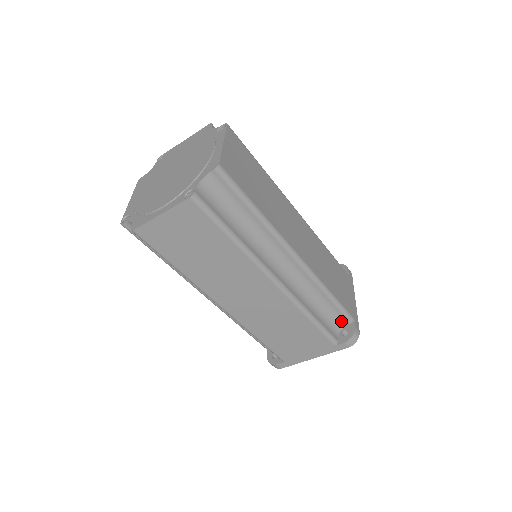
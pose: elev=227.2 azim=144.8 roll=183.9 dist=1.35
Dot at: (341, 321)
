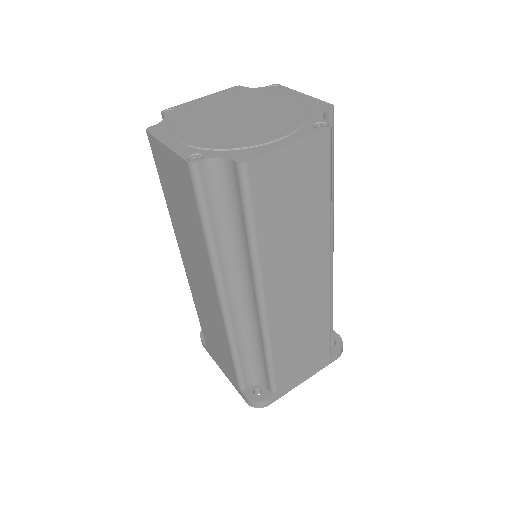
Dot at: occluded
